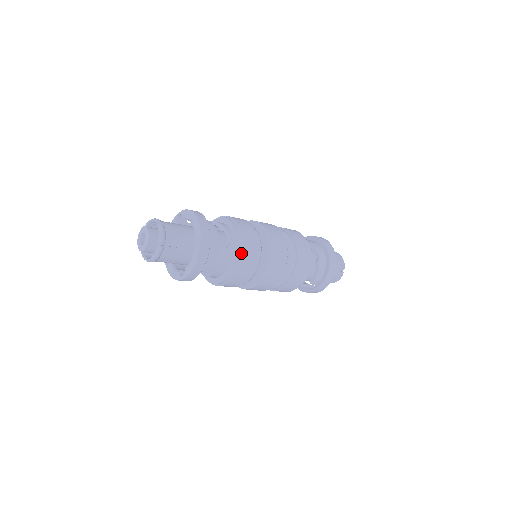
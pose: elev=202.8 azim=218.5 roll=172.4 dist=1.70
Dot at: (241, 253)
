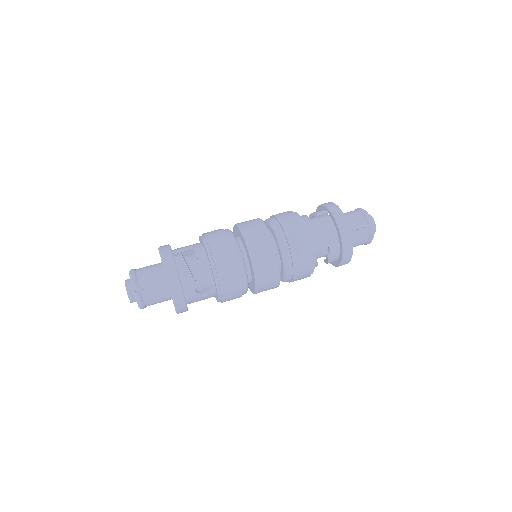
Dot at: (222, 297)
